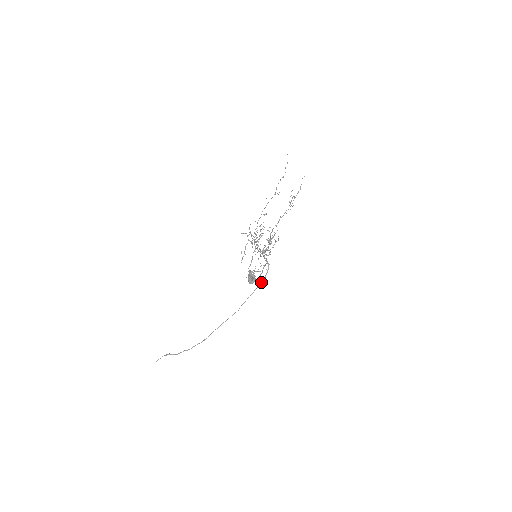
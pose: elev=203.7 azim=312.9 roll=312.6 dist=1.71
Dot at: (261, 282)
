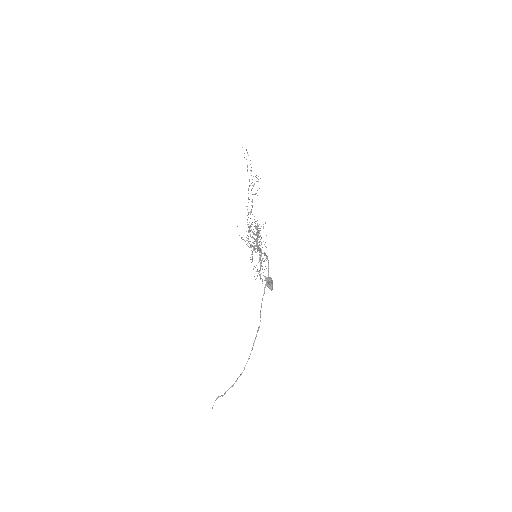
Dot at: occluded
